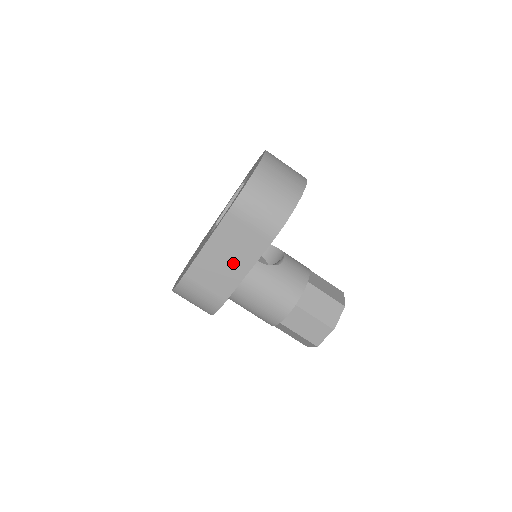
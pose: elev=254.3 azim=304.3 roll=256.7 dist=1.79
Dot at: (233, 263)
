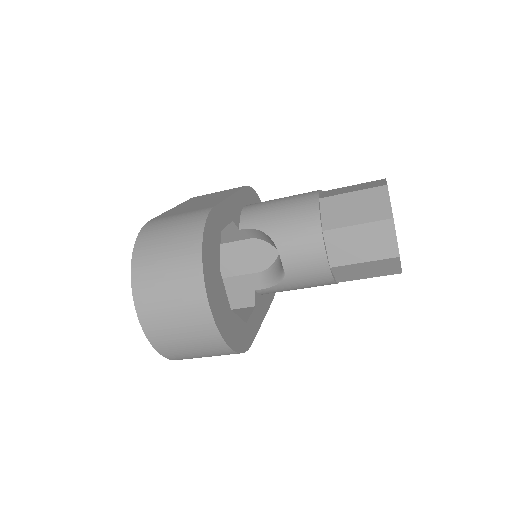
Dot at: occluded
